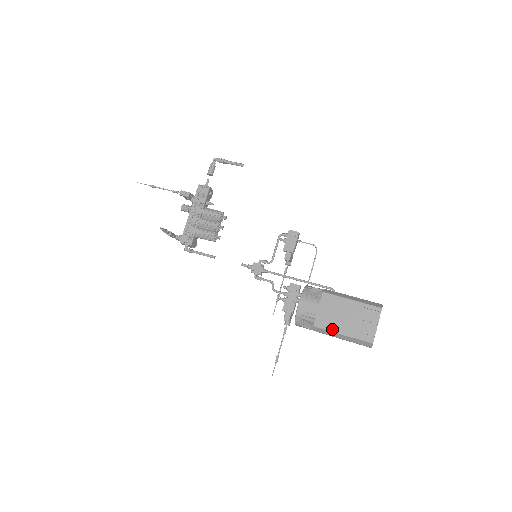
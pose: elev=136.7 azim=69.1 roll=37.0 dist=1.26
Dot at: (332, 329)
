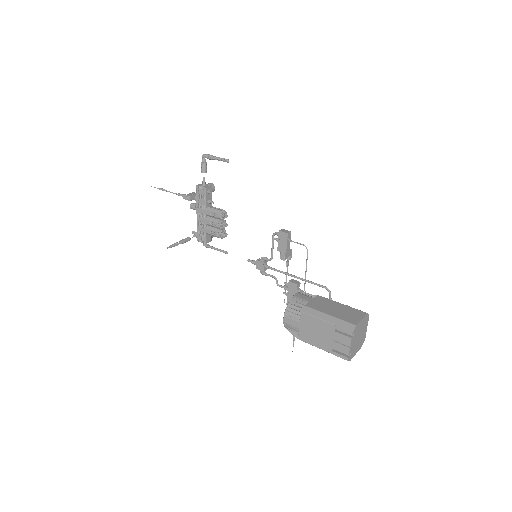
Dot at: (313, 344)
